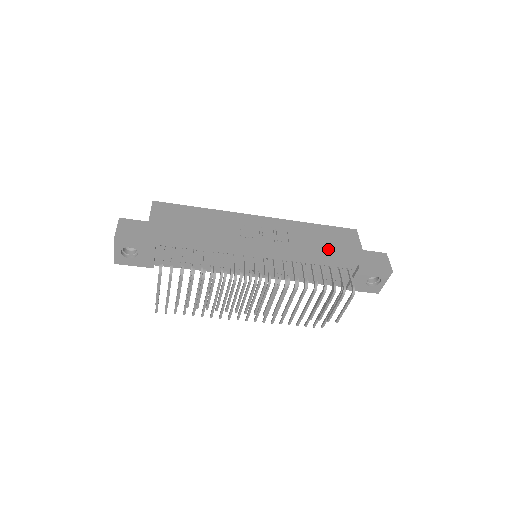
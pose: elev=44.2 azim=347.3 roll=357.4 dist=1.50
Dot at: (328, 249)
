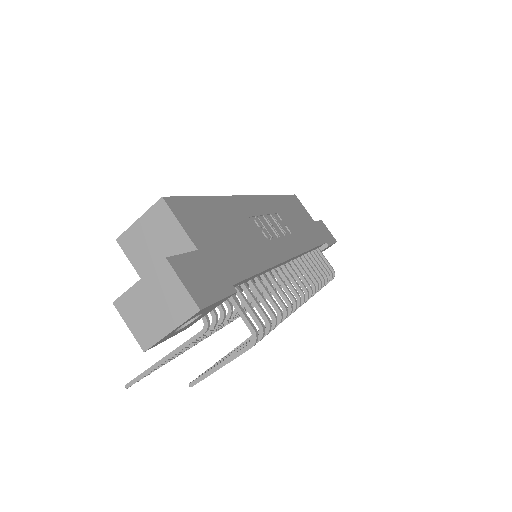
Dot at: (307, 230)
